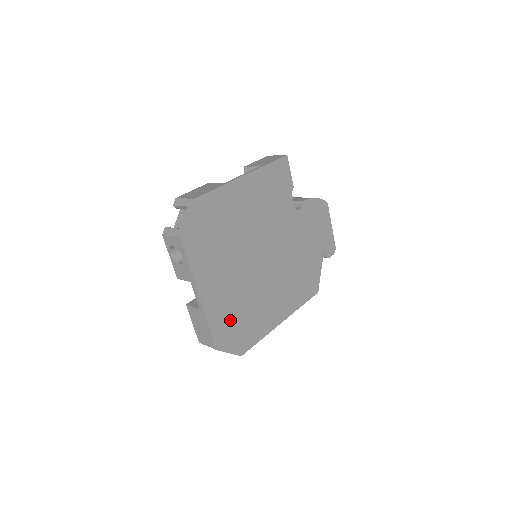
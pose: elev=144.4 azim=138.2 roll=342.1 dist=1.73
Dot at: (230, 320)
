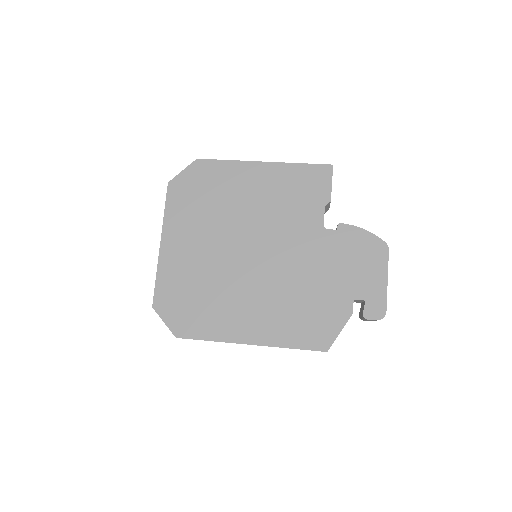
Dot at: (181, 289)
